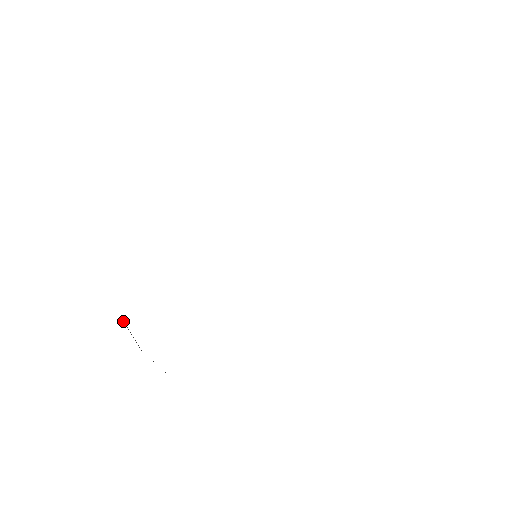
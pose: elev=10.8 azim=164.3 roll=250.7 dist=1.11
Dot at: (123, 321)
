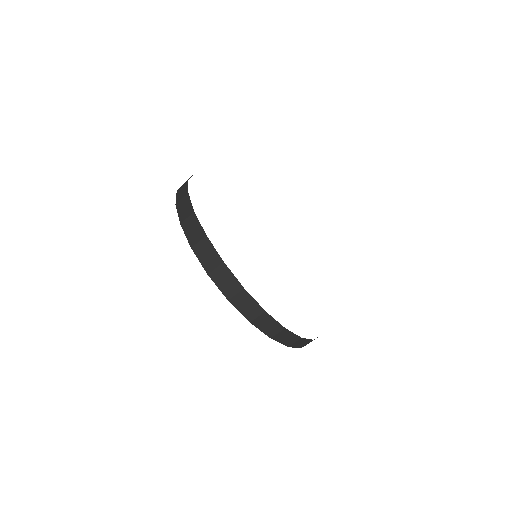
Dot at: (176, 207)
